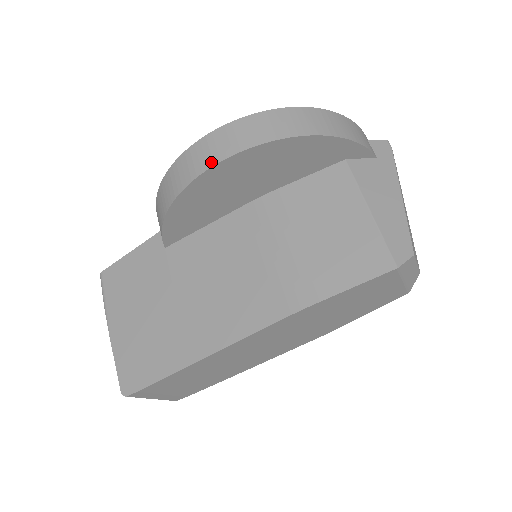
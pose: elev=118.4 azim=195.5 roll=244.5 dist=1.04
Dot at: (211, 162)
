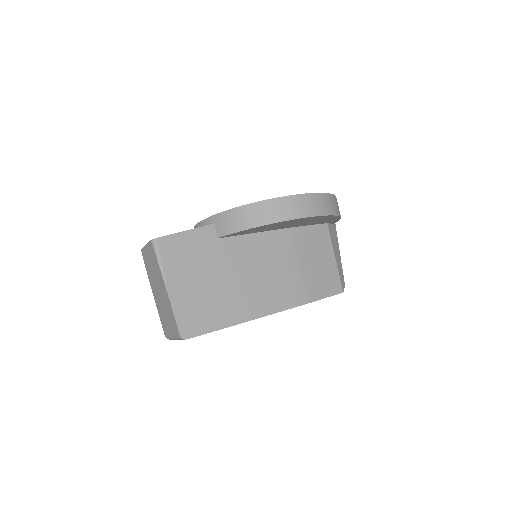
Dot at: (302, 215)
